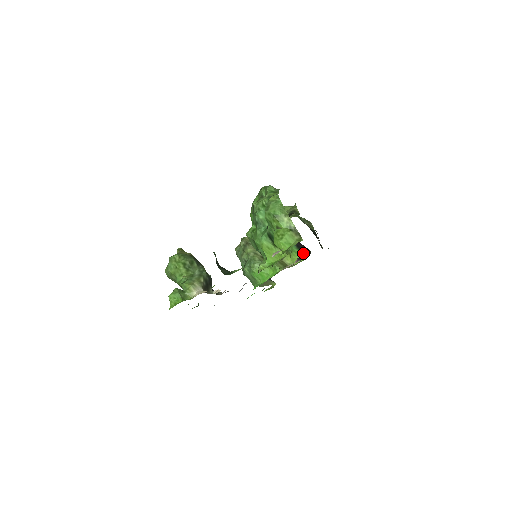
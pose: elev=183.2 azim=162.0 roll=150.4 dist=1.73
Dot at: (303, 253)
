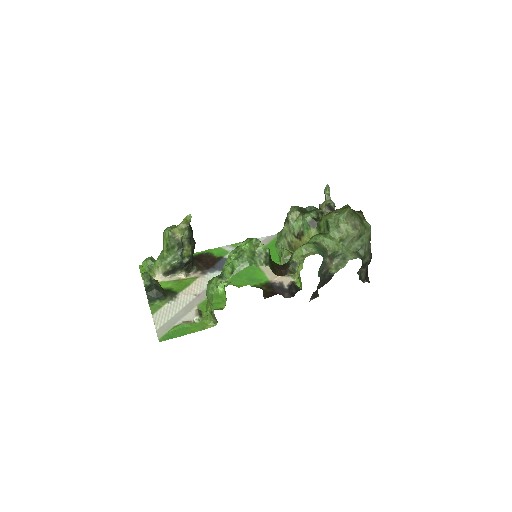
Dot at: (301, 283)
